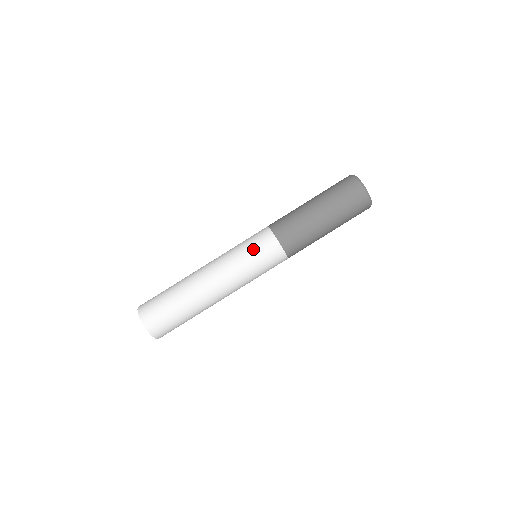
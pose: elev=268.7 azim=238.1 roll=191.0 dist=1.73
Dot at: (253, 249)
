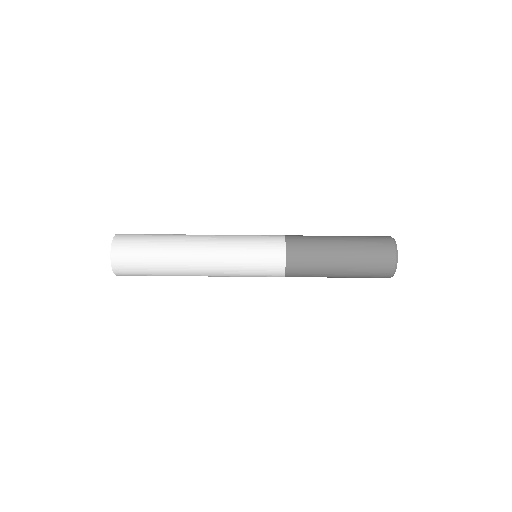
Dot at: (258, 239)
